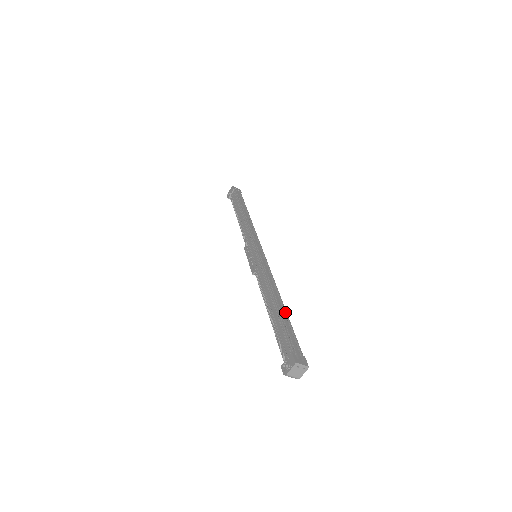
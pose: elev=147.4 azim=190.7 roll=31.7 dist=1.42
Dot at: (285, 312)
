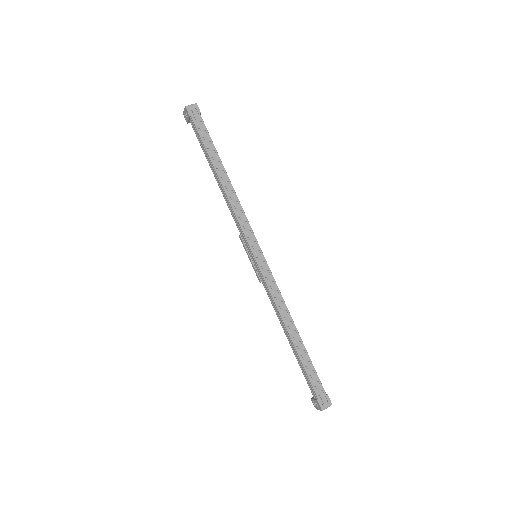
Dot at: (303, 347)
